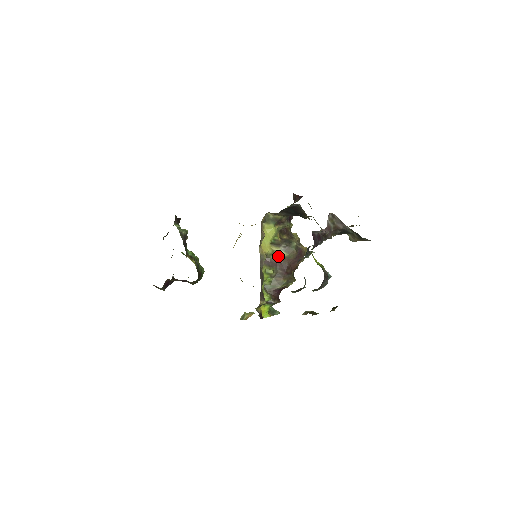
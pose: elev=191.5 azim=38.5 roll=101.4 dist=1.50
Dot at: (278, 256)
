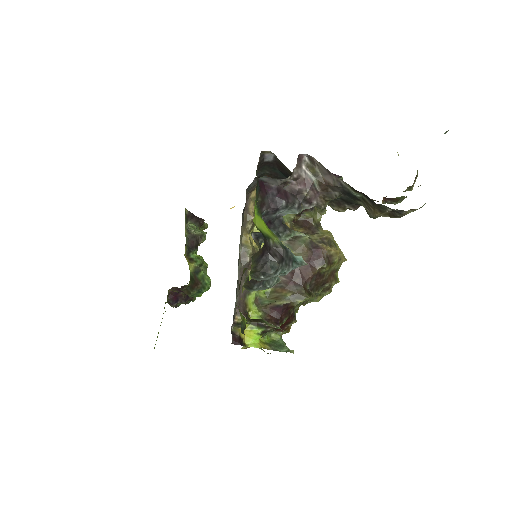
Dot at: occluded
